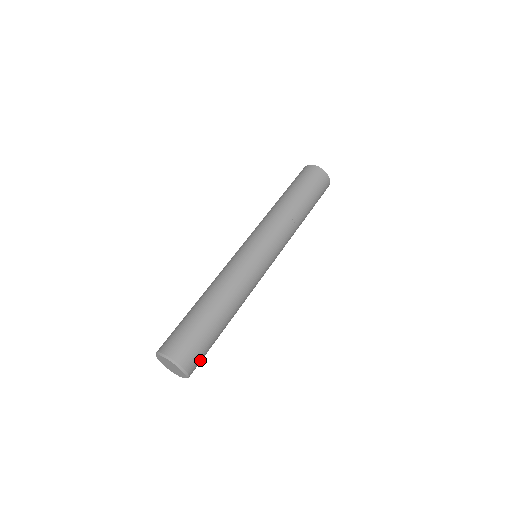
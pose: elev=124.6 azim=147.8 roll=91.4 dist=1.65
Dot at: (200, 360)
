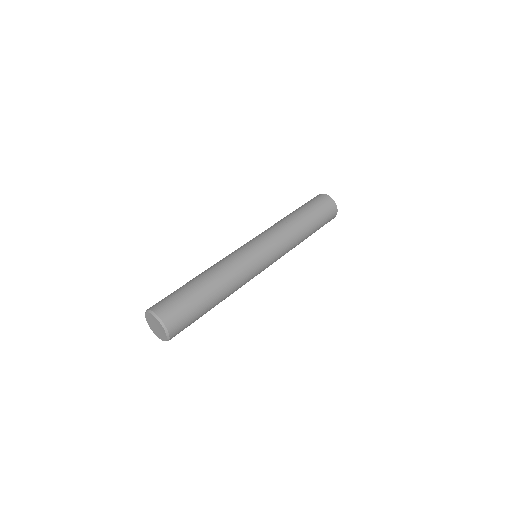
Dot at: occluded
